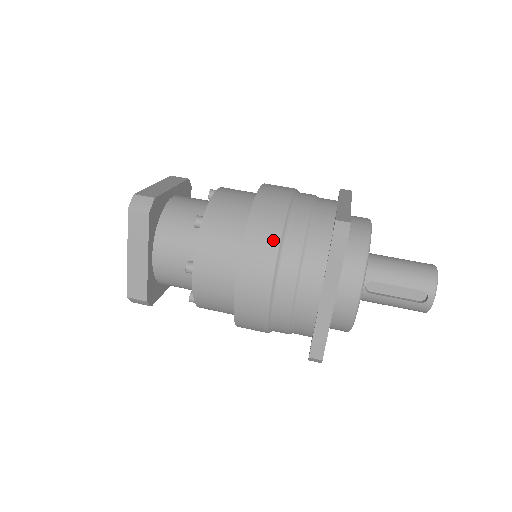
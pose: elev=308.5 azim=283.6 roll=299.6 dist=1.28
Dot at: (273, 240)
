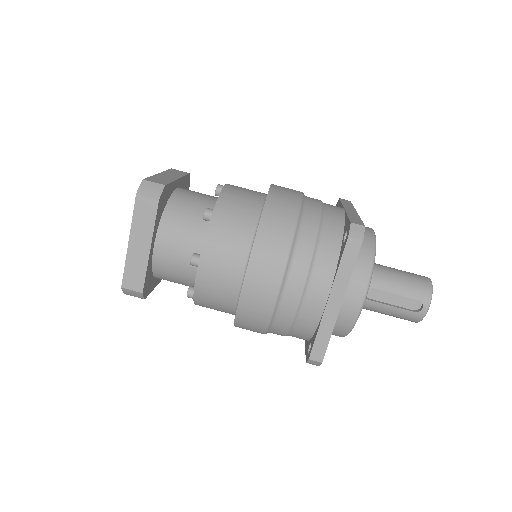
Dot at: (286, 238)
